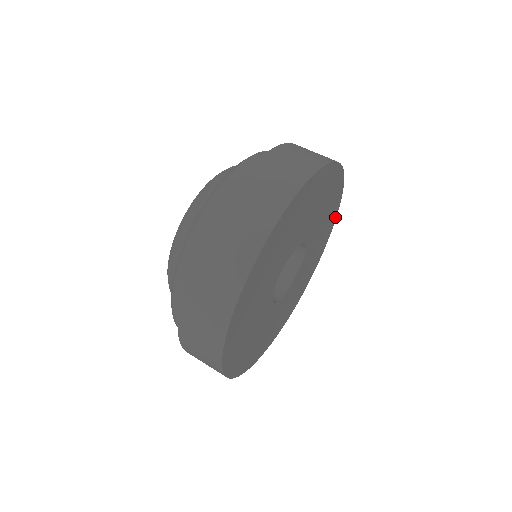
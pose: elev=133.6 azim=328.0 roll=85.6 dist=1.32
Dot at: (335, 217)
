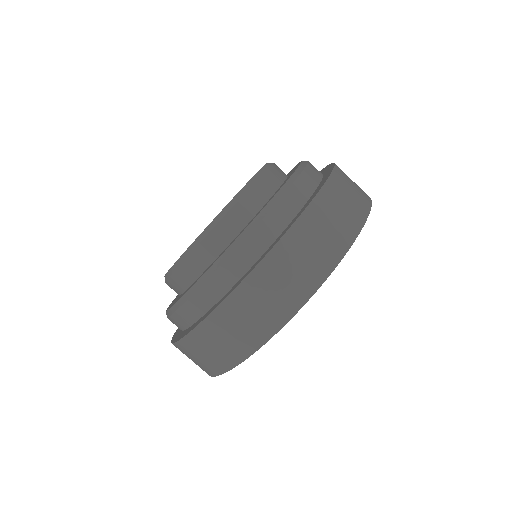
Dot at: occluded
